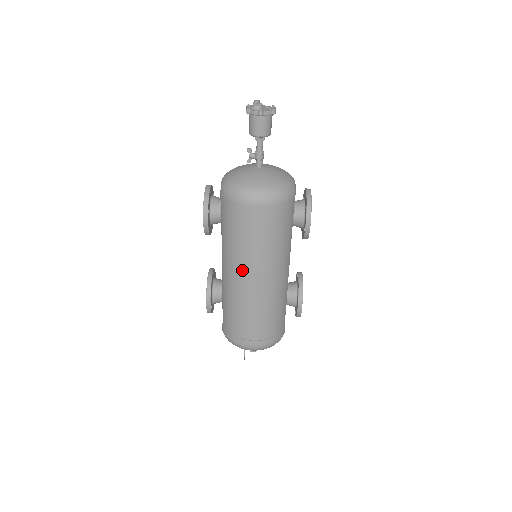
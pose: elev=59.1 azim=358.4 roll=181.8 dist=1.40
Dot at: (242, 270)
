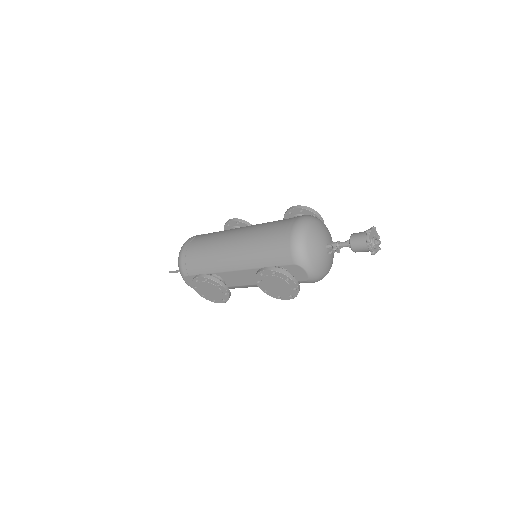
Dot at: occluded
